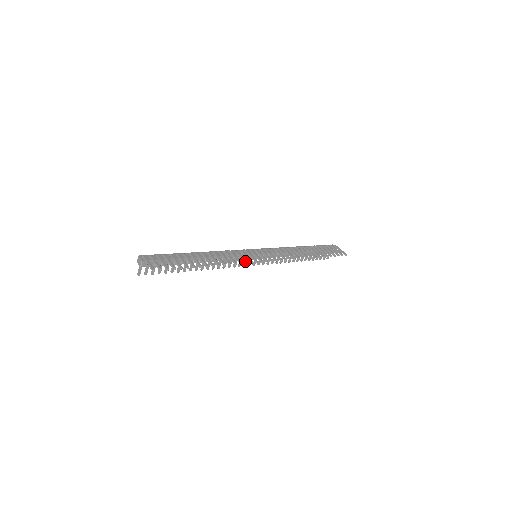
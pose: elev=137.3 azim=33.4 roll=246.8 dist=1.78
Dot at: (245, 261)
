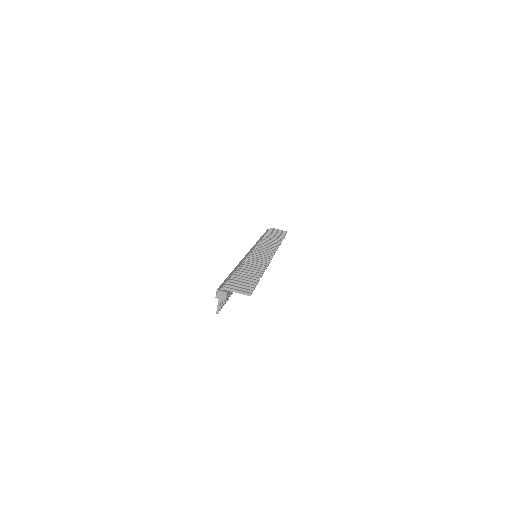
Dot at: (268, 260)
